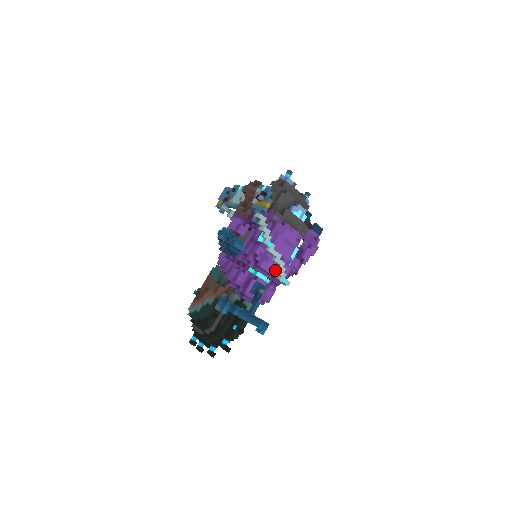
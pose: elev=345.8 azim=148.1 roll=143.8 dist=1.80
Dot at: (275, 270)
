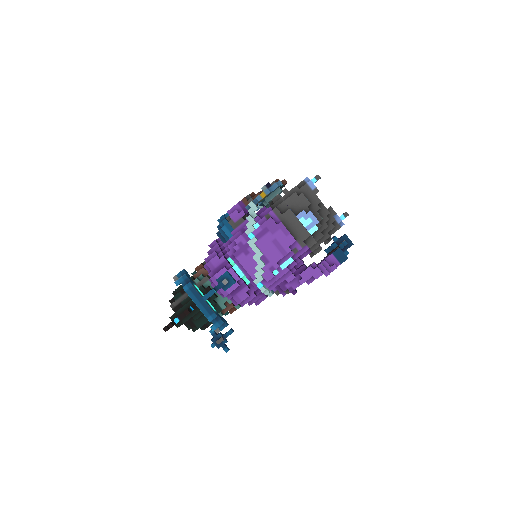
Dot at: (254, 270)
